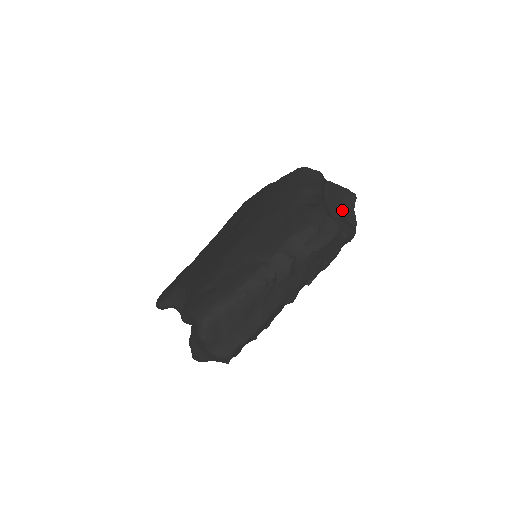
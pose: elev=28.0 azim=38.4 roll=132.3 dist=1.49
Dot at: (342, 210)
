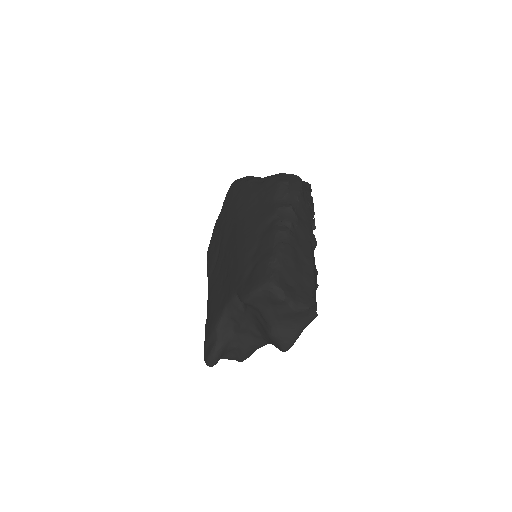
Dot at: occluded
